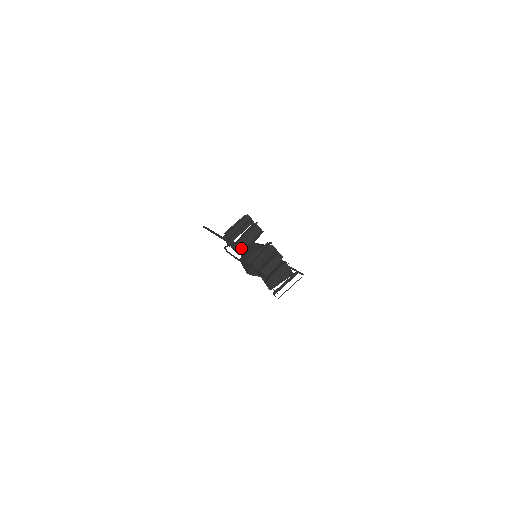
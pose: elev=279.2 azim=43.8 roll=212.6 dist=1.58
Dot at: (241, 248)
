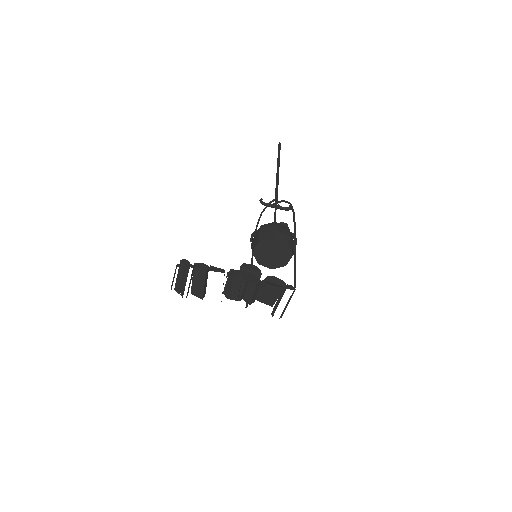
Dot at: (200, 292)
